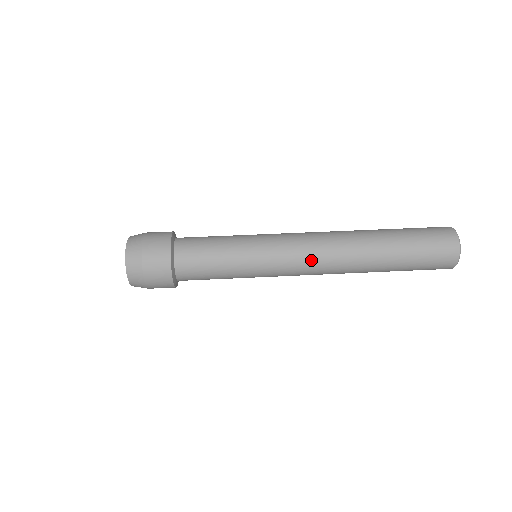
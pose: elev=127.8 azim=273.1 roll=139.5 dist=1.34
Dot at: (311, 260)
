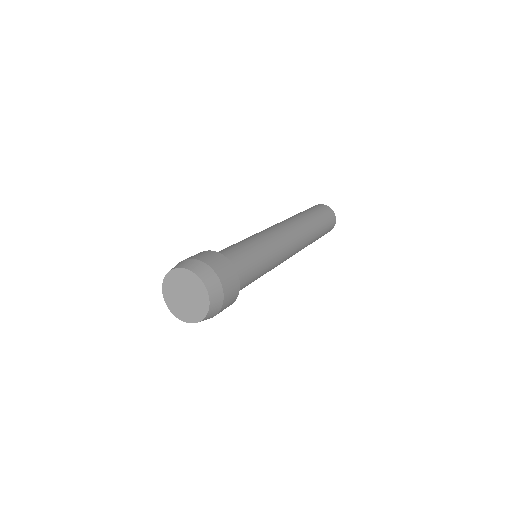
Dot at: (278, 226)
